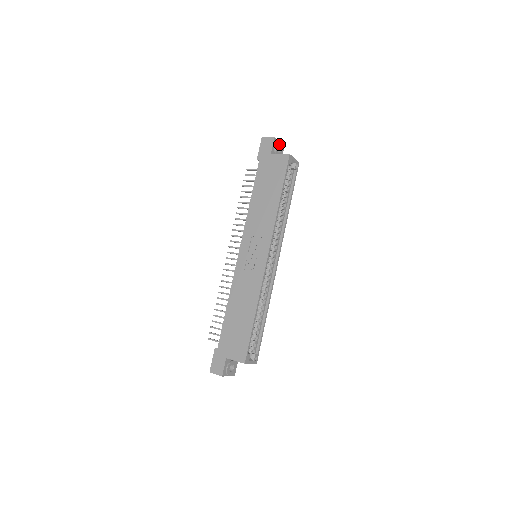
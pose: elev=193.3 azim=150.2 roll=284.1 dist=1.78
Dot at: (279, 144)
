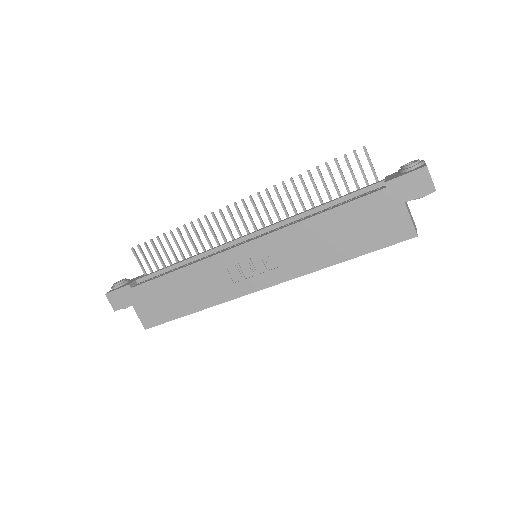
Dot at: occluded
